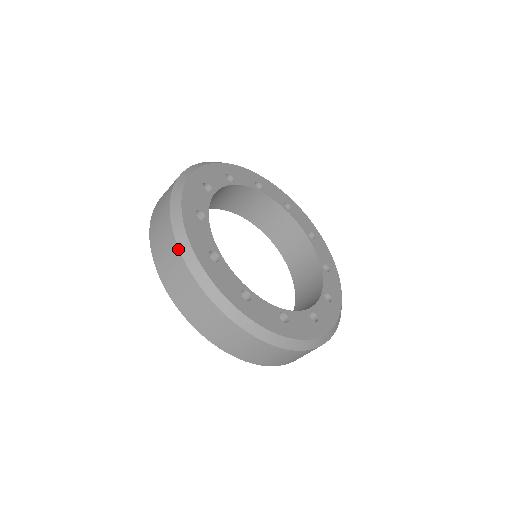
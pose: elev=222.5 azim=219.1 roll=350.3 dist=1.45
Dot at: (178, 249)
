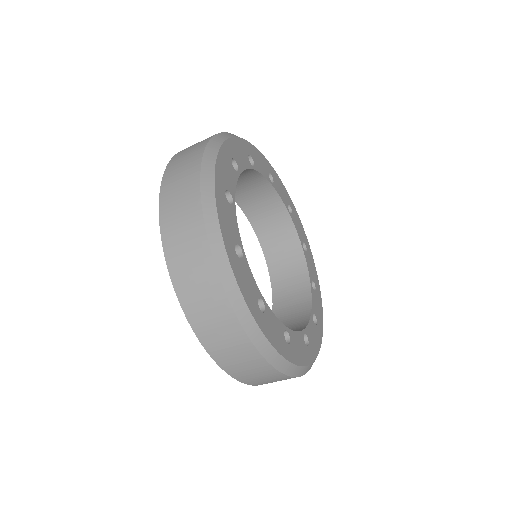
Dot at: (200, 164)
